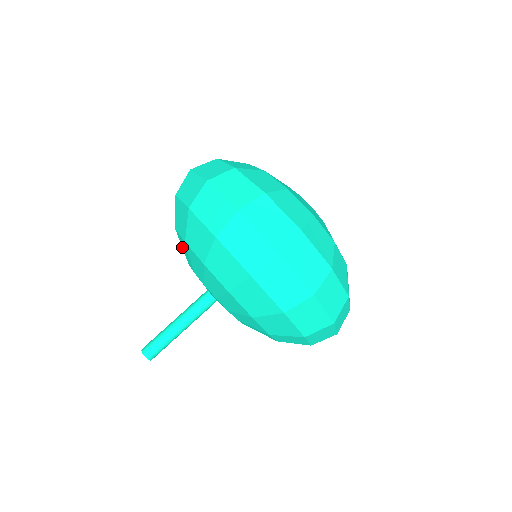
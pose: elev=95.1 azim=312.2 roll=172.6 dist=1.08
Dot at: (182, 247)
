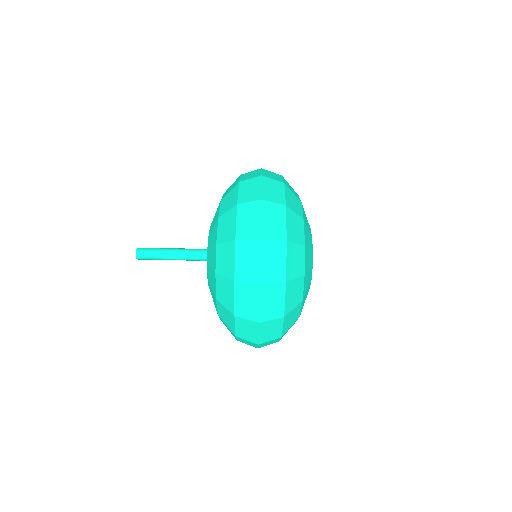
Dot at: (215, 214)
